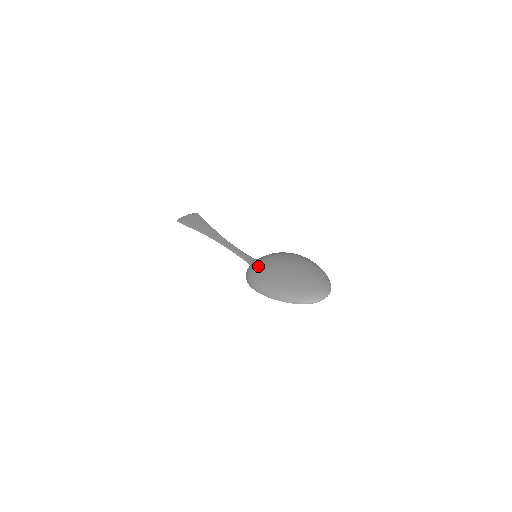
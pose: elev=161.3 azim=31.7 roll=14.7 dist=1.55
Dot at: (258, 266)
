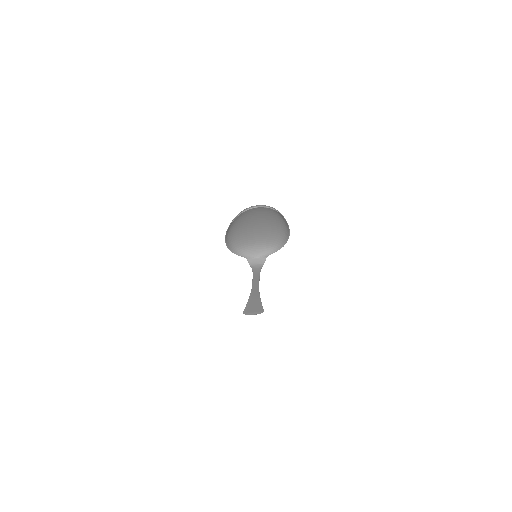
Dot at: (242, 239)
